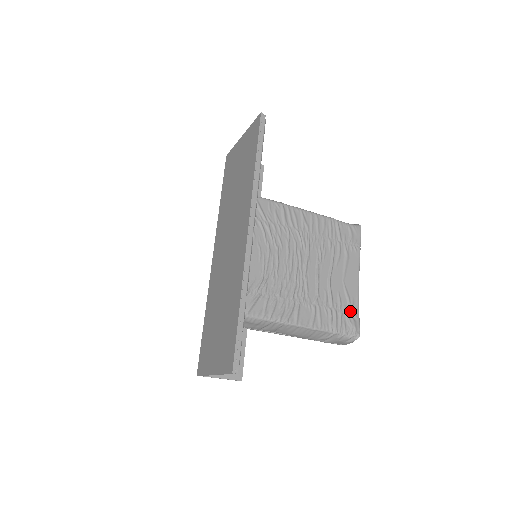
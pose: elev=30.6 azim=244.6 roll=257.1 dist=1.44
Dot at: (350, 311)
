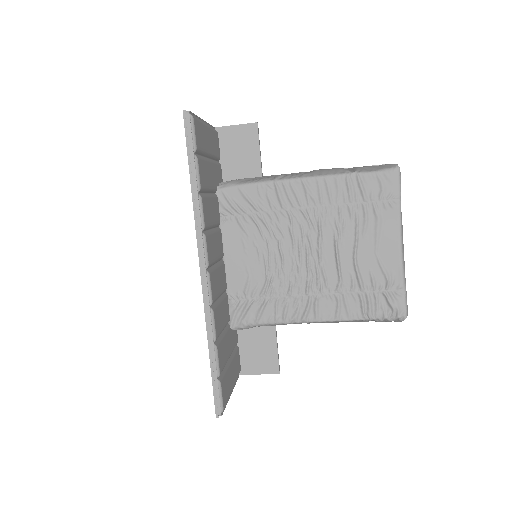
Dot at: (390, 289)
